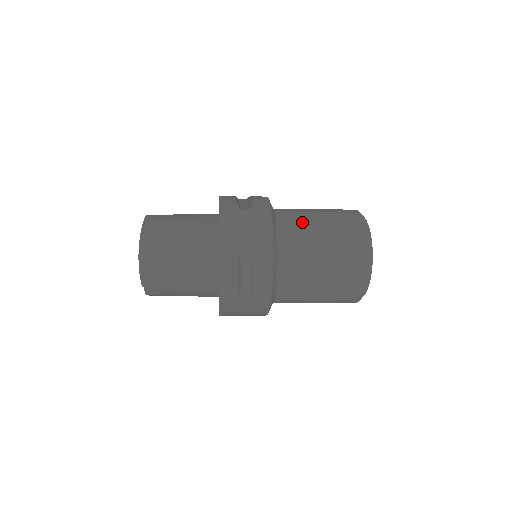
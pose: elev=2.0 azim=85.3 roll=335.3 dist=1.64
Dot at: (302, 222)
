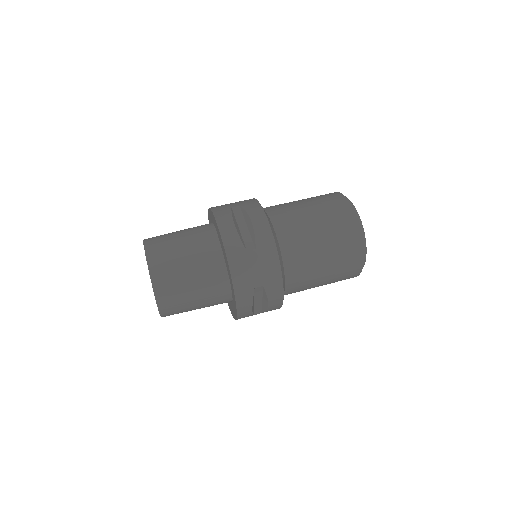
Dot at: (303, 241)
